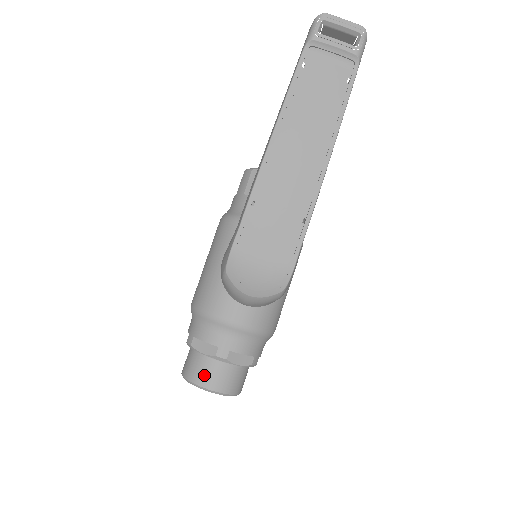
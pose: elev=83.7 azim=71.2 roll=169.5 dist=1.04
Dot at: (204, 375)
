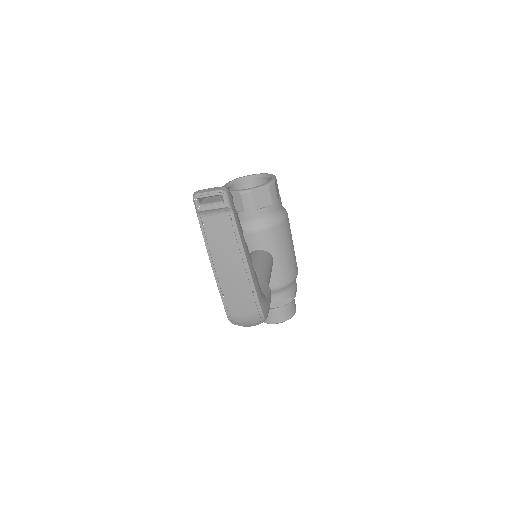
Dot at: (268, 318)
